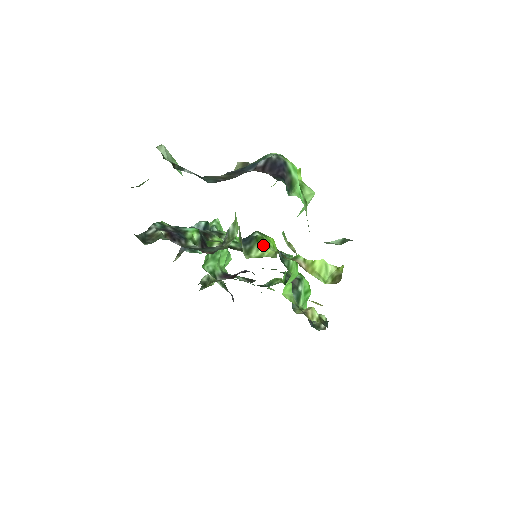
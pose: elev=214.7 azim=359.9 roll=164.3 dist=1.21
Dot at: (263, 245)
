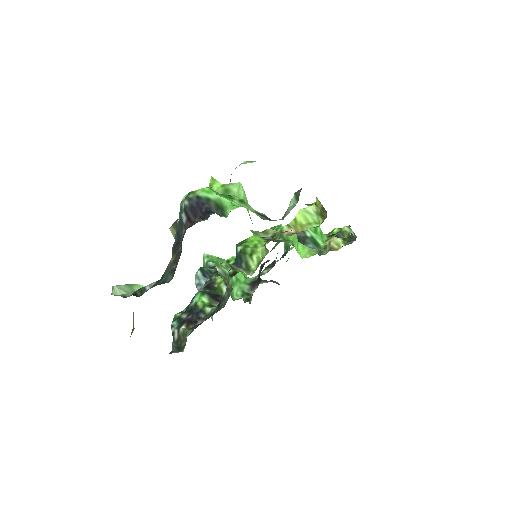
Dot at: (251, 251)
